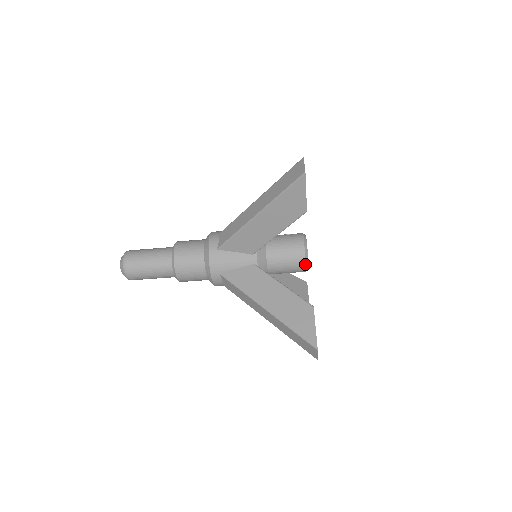
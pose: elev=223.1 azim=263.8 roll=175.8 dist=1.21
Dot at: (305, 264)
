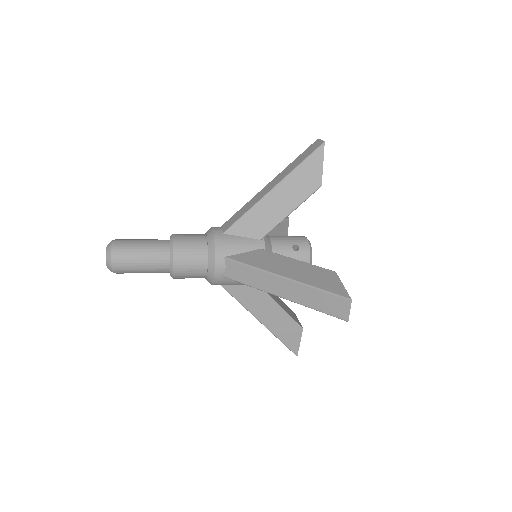
Dot at: occluded
